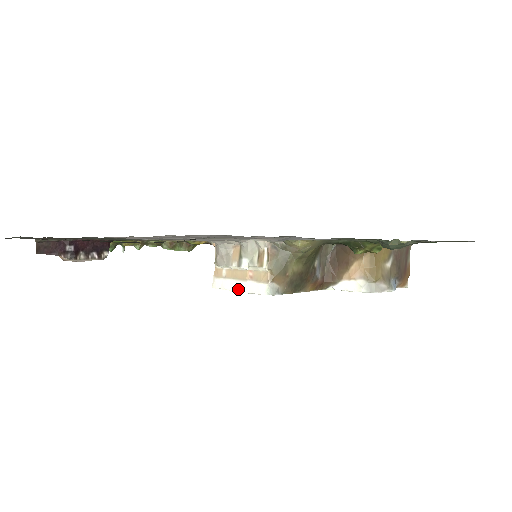
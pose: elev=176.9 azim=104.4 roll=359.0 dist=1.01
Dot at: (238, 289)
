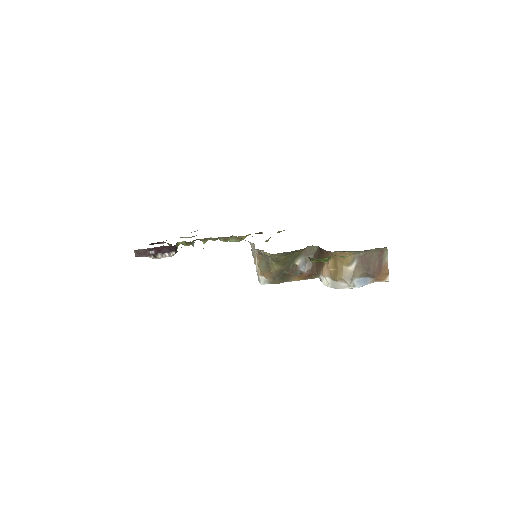
Dot at: (257, 273)
